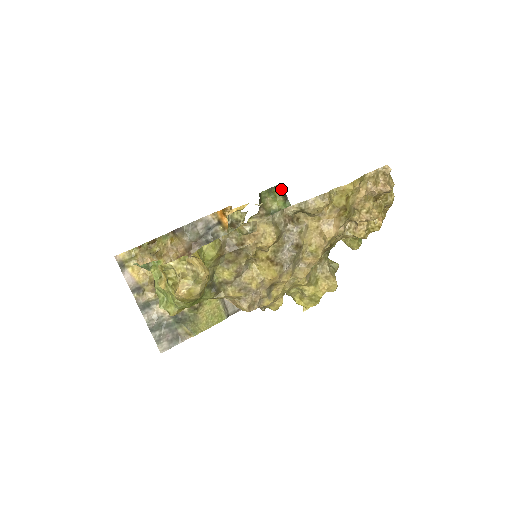
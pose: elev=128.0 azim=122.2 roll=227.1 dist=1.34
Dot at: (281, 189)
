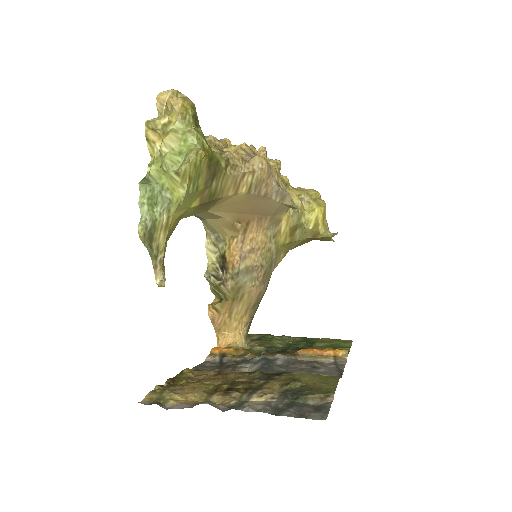
Dot at: occluded
